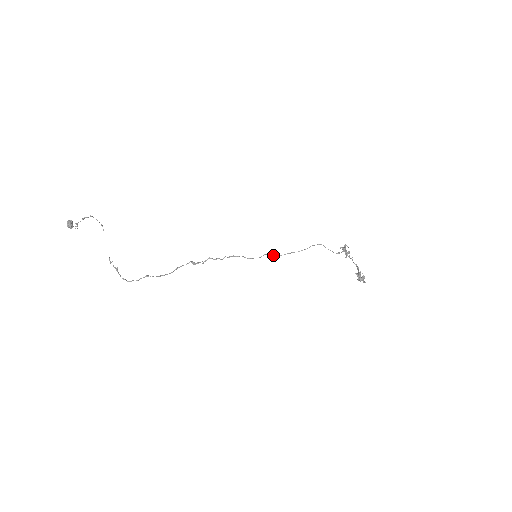
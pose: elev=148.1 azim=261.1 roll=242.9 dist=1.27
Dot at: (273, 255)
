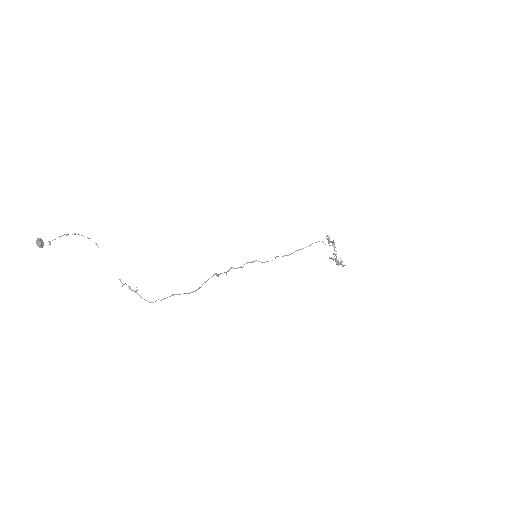
Dot at: (283, 256)
